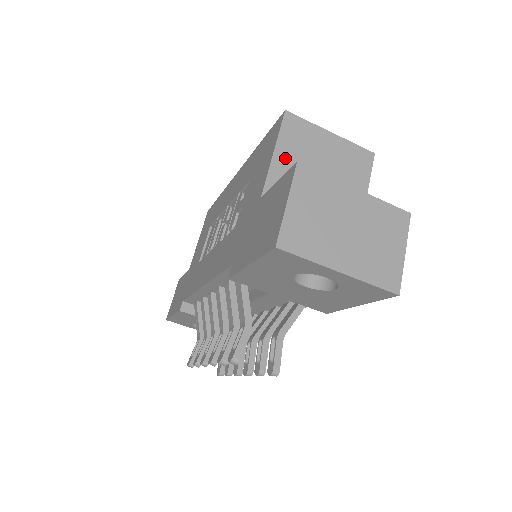
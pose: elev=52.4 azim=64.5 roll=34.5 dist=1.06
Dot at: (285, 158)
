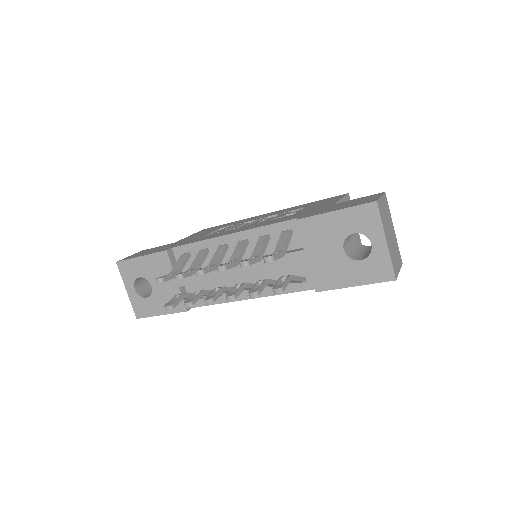
Dot at: occluded
